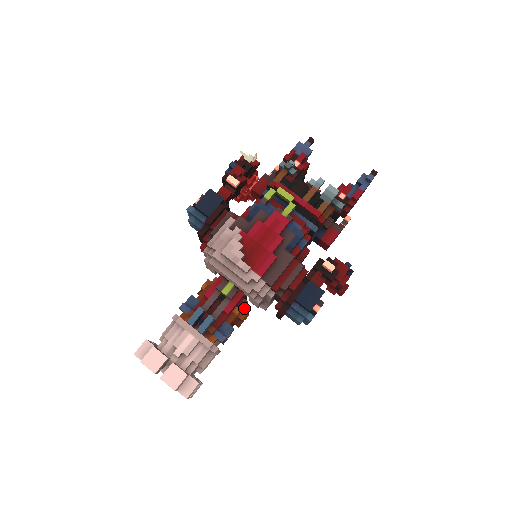
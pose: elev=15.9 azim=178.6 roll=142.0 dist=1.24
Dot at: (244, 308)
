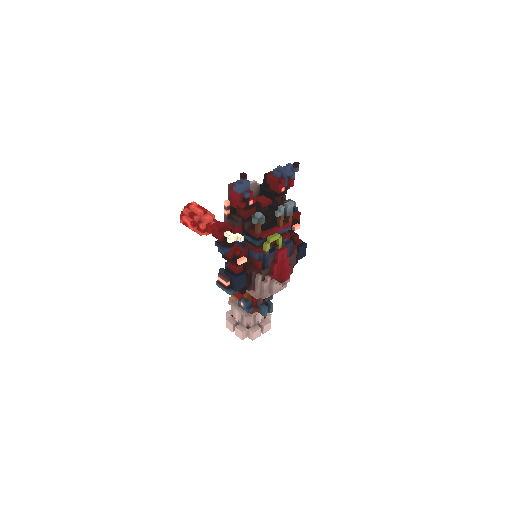
Dot at: occluded
